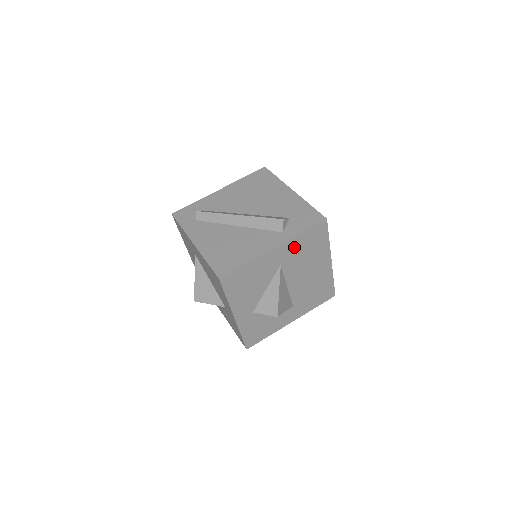
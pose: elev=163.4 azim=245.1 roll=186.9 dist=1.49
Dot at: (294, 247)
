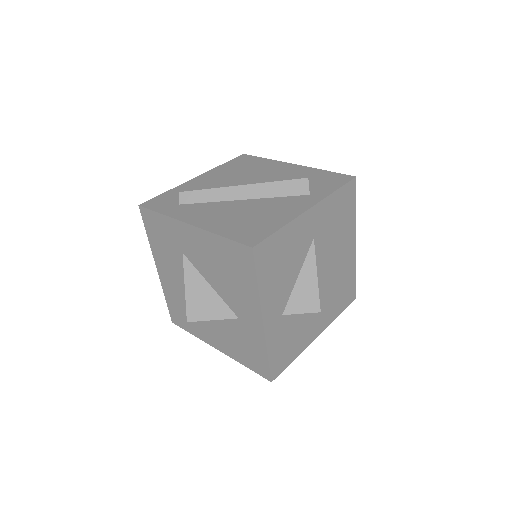
Dot at: (327, 212)
